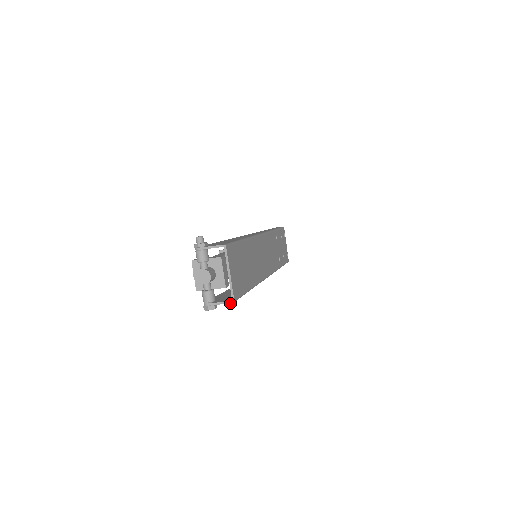
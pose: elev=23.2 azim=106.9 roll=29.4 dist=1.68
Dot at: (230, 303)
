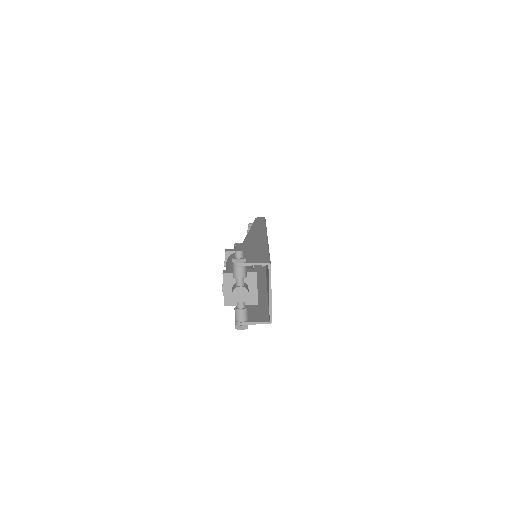
Dot at: occluded
